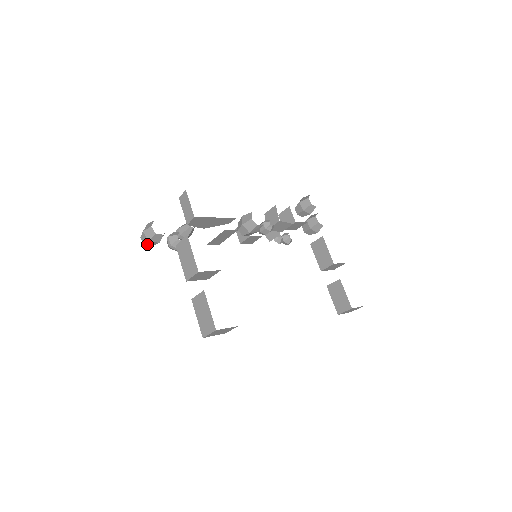
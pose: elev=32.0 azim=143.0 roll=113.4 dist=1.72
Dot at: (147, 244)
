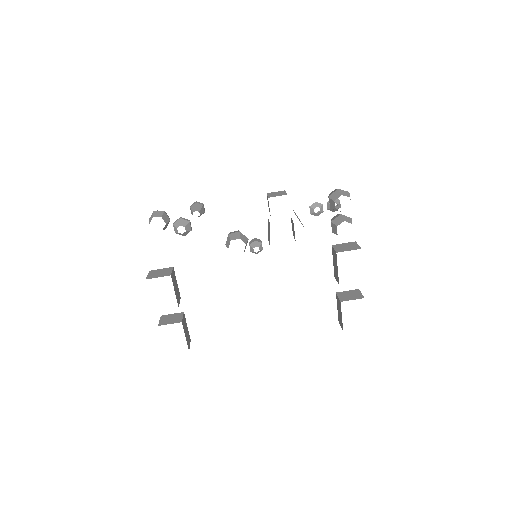
Dot at: occluded
